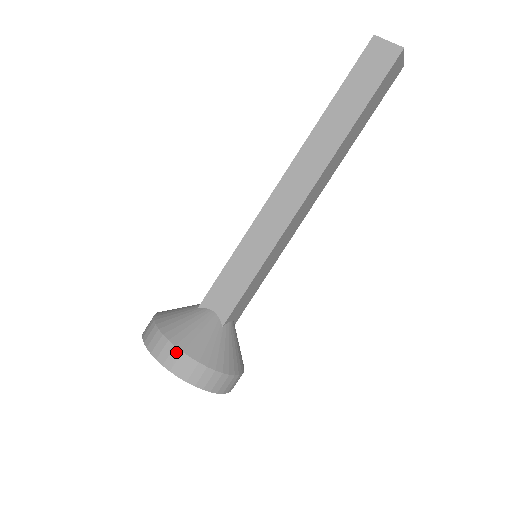
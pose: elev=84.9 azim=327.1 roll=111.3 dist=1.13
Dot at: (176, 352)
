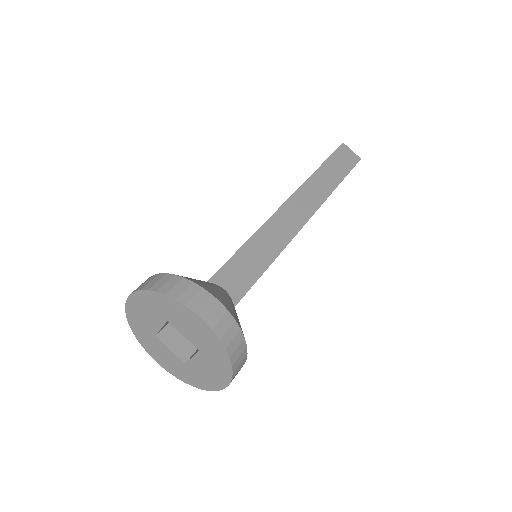
Dot at: occluded
